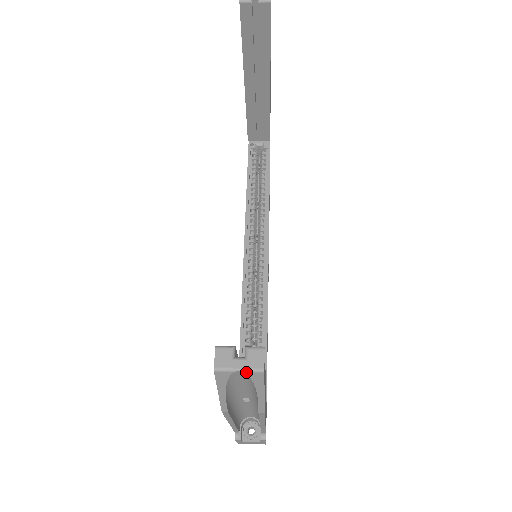
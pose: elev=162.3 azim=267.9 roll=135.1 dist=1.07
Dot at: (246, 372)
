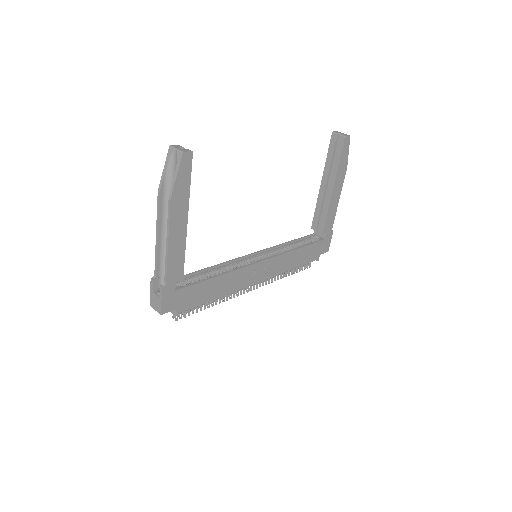
Dot at: (178, 151)
